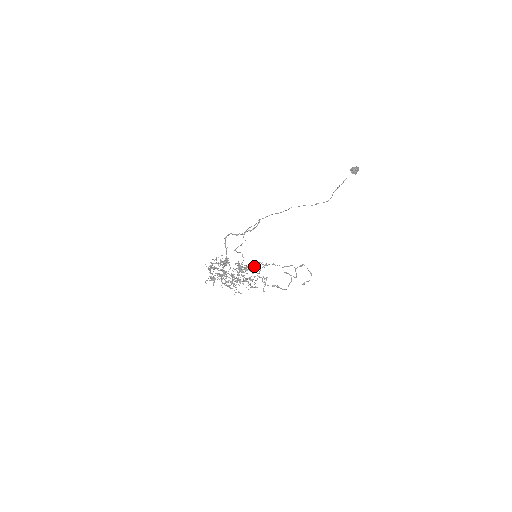
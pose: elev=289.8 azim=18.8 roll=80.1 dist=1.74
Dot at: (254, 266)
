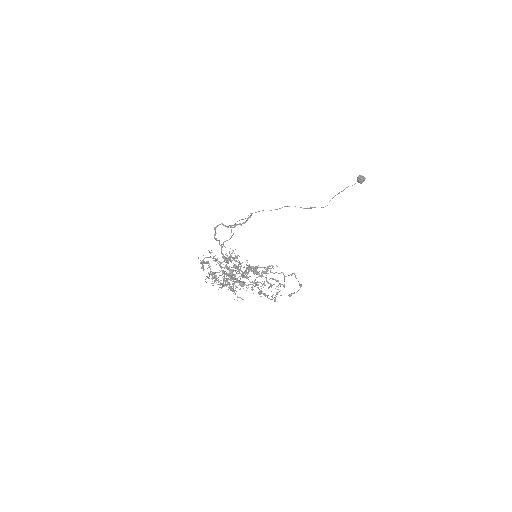
Dot at: (266, 269)
